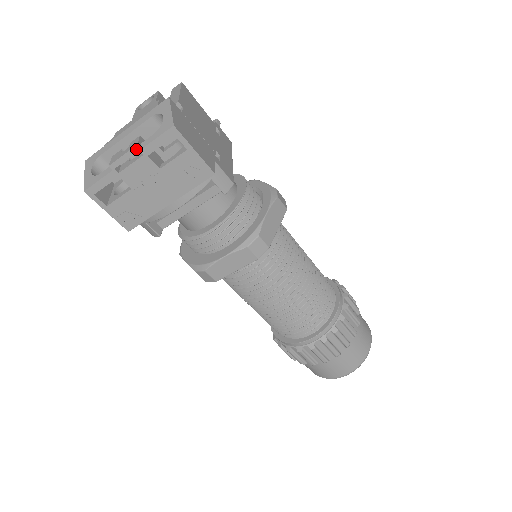
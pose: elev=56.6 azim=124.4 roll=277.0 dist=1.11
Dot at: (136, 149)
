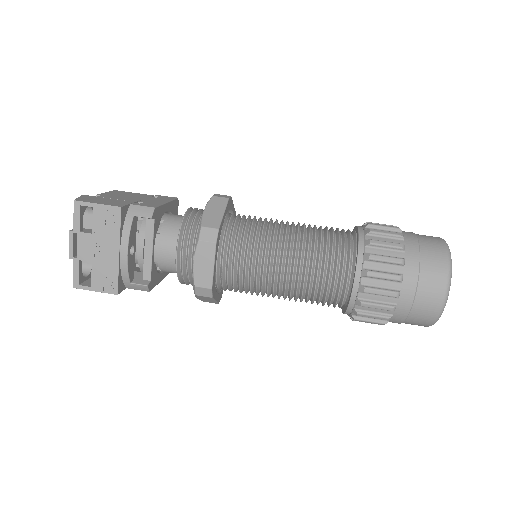
Dot at: (71, 234)
